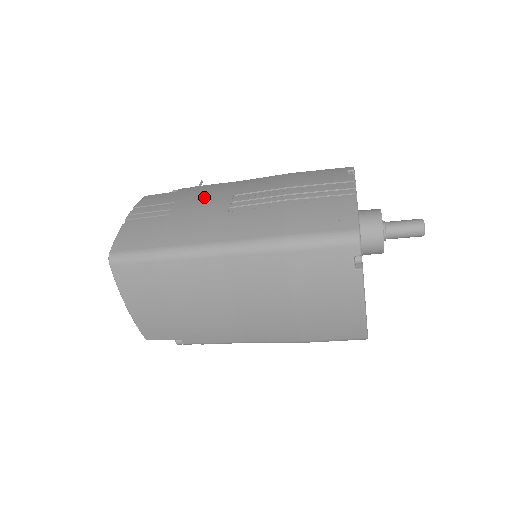
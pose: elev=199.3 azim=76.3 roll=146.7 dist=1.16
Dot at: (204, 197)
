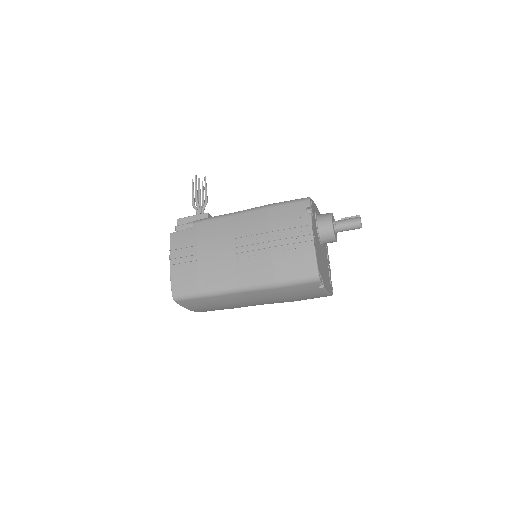
Dot at: (215, 241)
